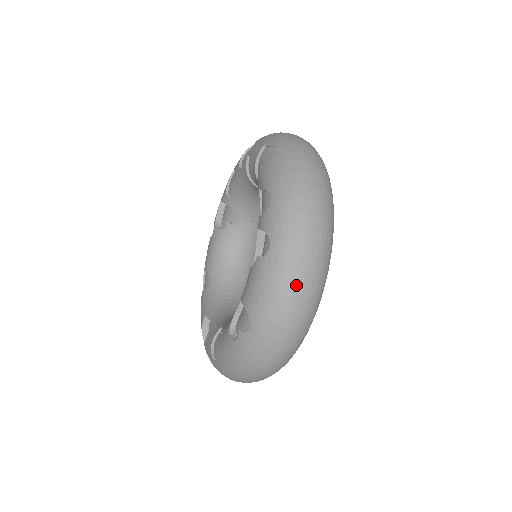
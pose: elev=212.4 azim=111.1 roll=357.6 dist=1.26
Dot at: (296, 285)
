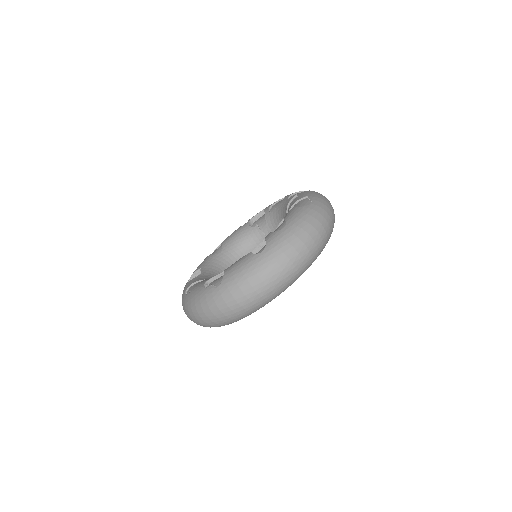
Dot at: (259, 282)
